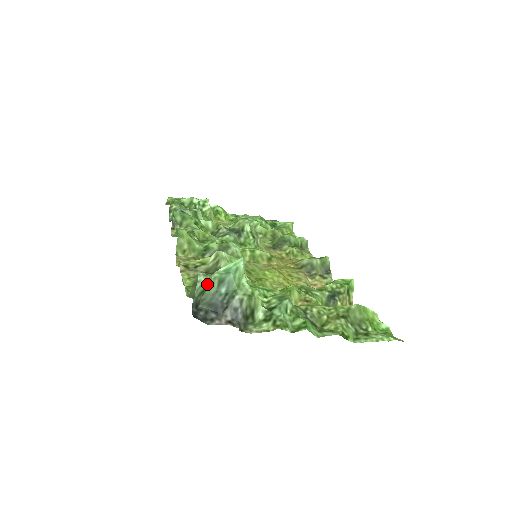
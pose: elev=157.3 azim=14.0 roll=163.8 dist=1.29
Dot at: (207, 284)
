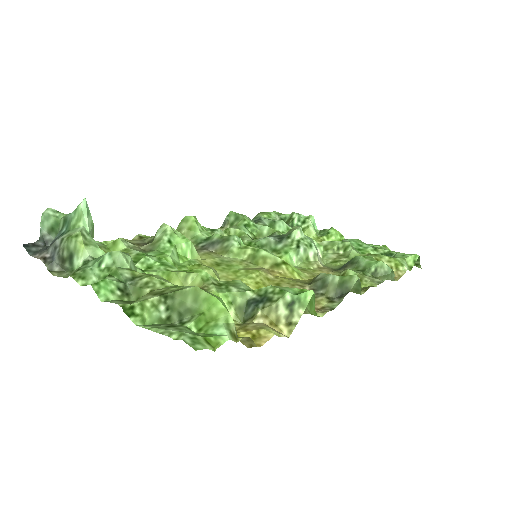
Dot at: (54, 221)
